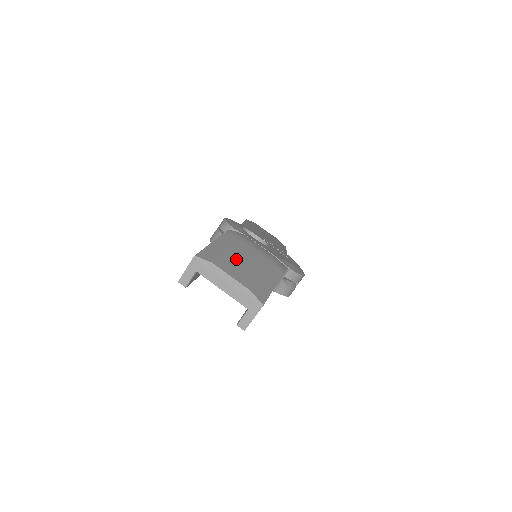
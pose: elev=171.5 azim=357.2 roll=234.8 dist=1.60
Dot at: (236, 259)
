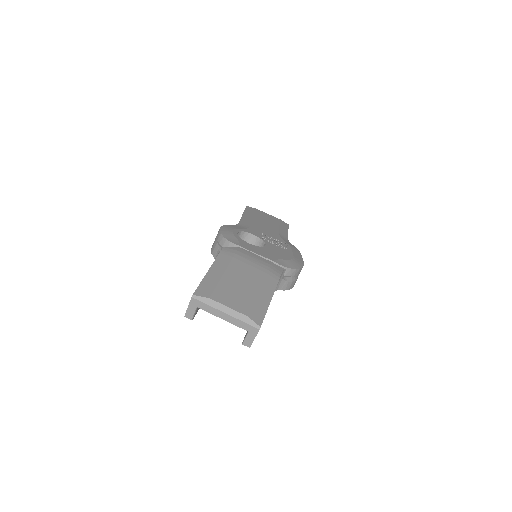
Dot at: (231, 284)
